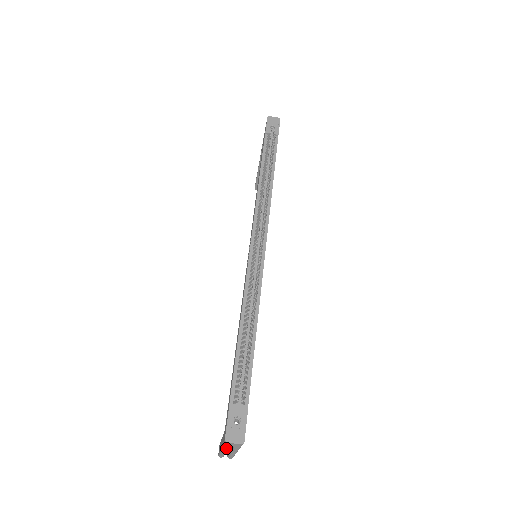
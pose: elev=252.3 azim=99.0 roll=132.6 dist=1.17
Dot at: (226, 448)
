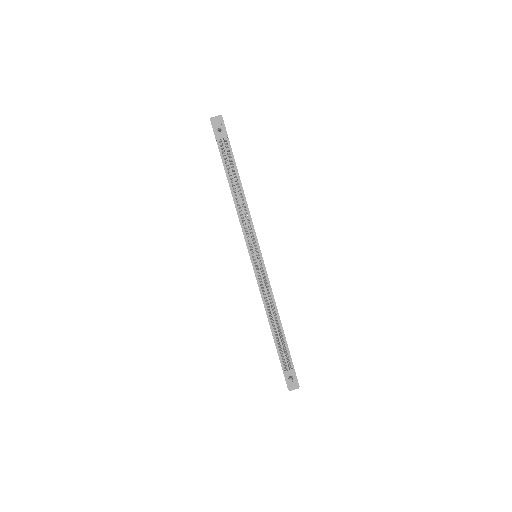
Dot at: occluded
